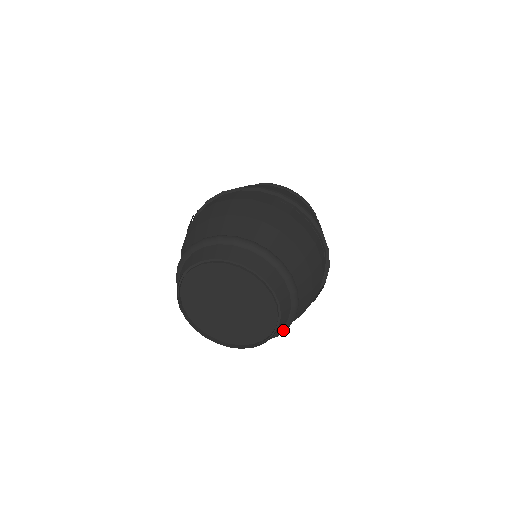
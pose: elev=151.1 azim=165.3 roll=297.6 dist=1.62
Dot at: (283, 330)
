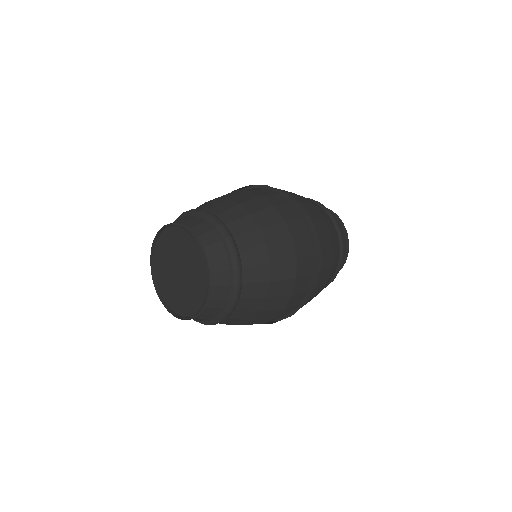
Dot at: (231, 257)
